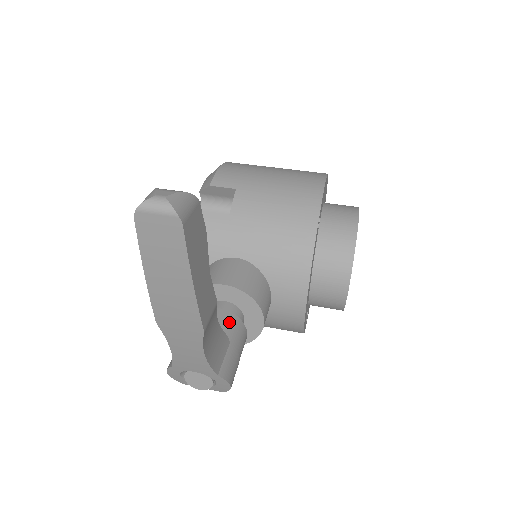
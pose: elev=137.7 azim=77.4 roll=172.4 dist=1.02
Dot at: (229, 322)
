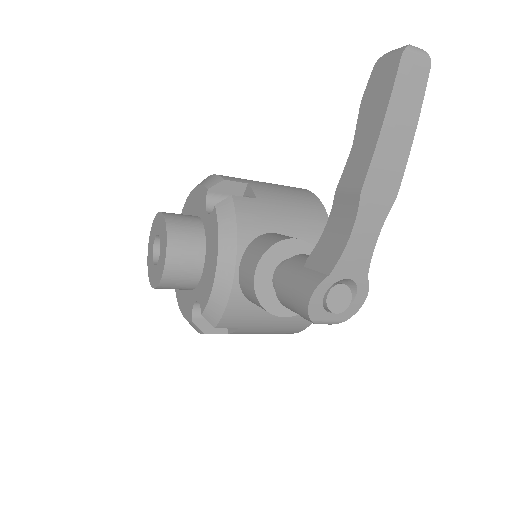
Dot at: occluded
